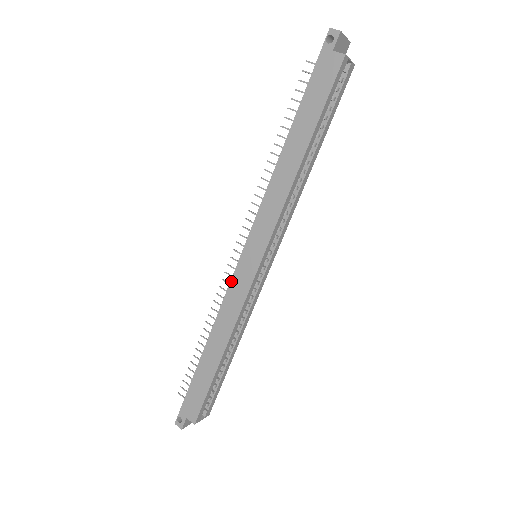
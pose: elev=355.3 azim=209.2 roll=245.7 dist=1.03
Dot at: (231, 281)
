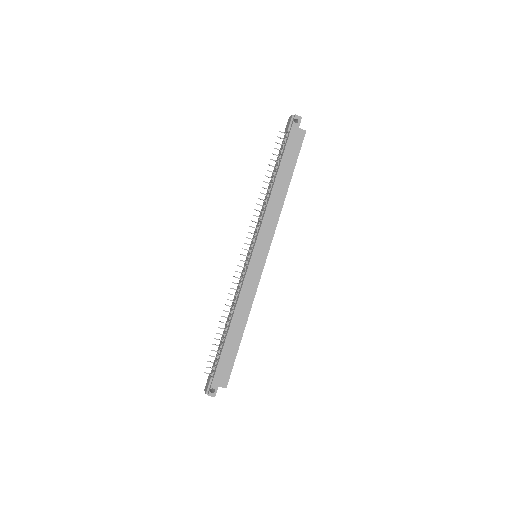
Dot at: (246, 276)
